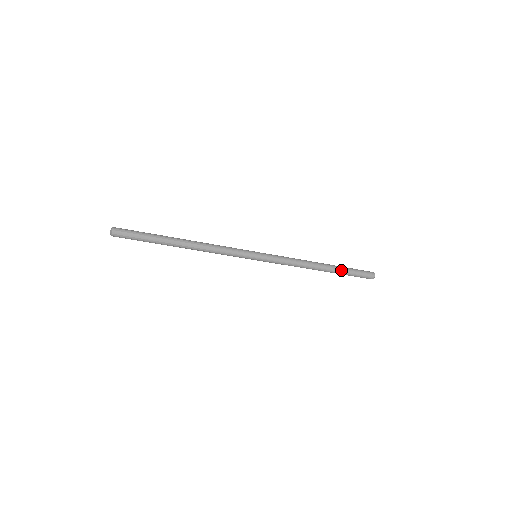
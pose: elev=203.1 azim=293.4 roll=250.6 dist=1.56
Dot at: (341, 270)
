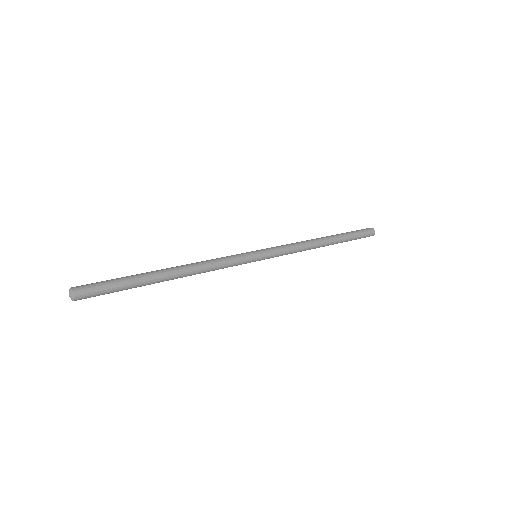
Dot at: (343, 241)
